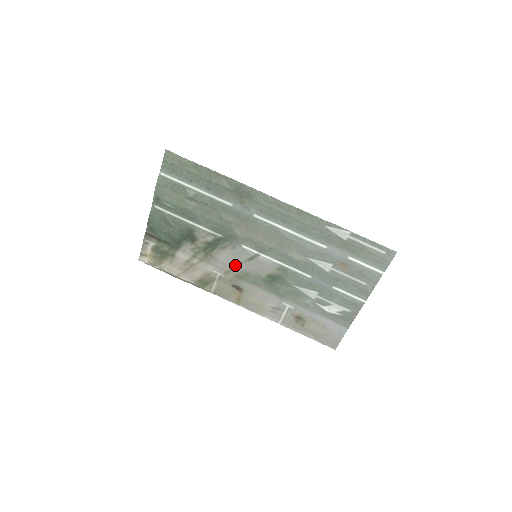
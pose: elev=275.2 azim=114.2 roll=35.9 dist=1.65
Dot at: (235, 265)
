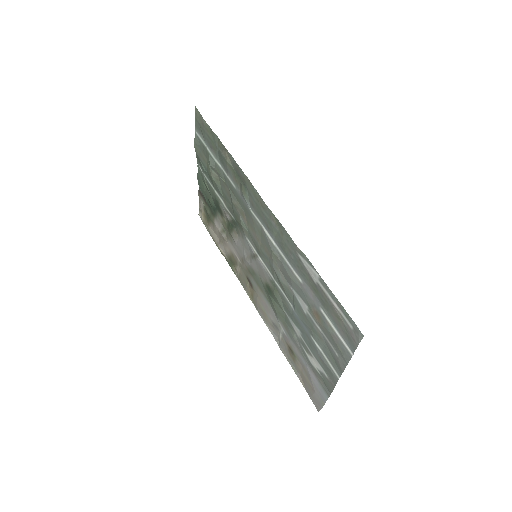
Dot at: (246, 257)
